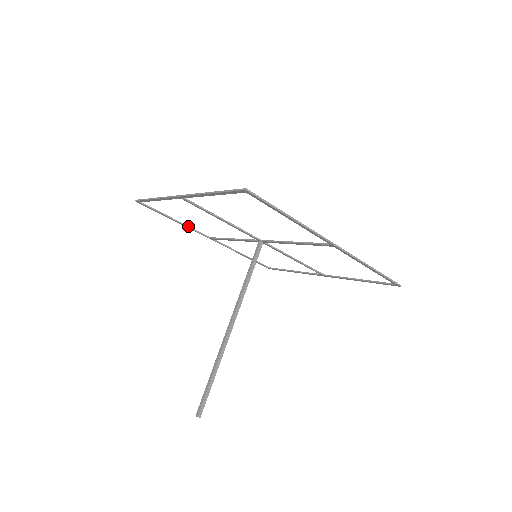
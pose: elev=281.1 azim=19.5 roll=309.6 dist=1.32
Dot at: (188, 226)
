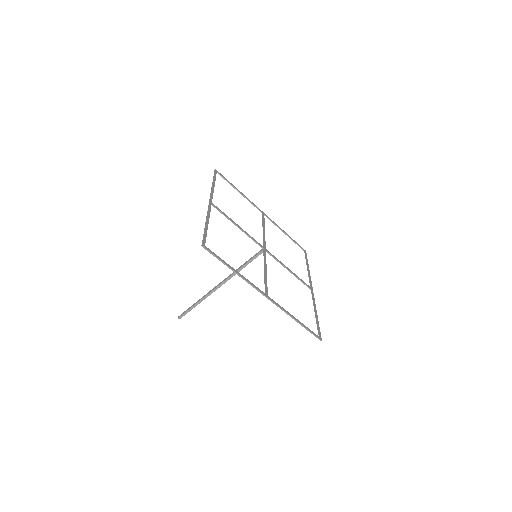
Dot at: (209, 216)
